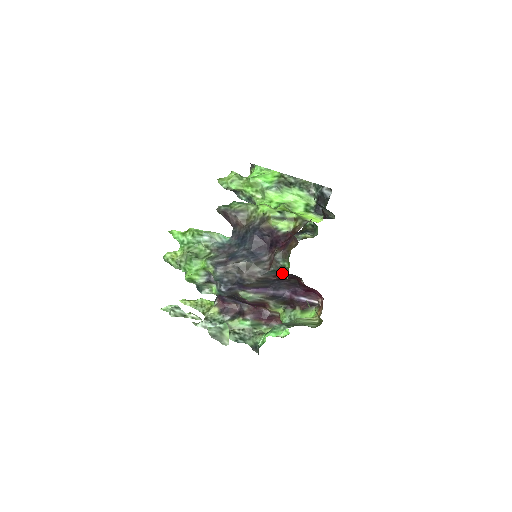
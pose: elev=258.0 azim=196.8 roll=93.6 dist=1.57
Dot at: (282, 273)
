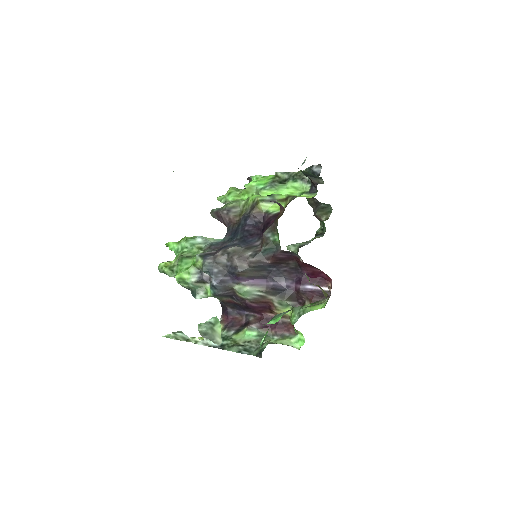
Dot at: (275, 252)
